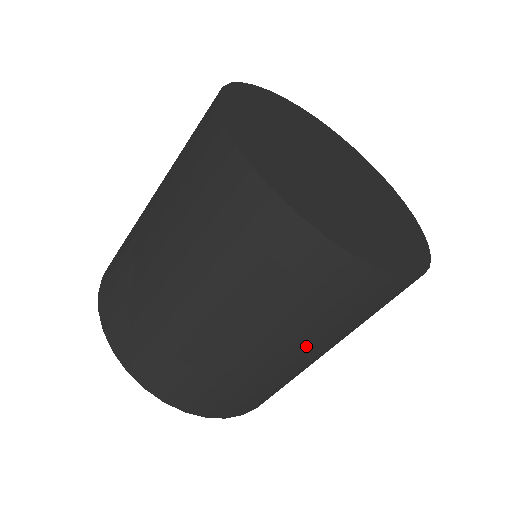
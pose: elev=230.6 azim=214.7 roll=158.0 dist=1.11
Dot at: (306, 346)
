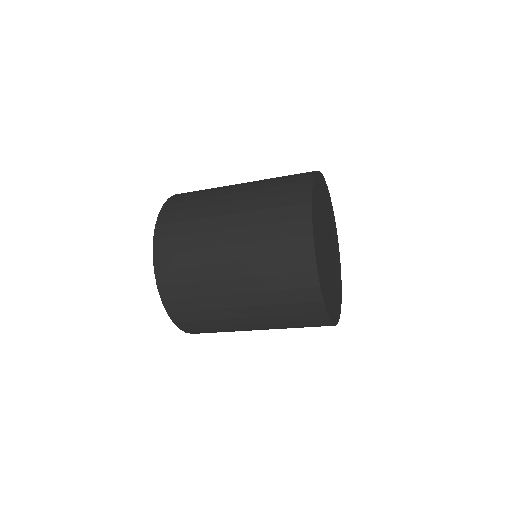
Dot at: occluded
